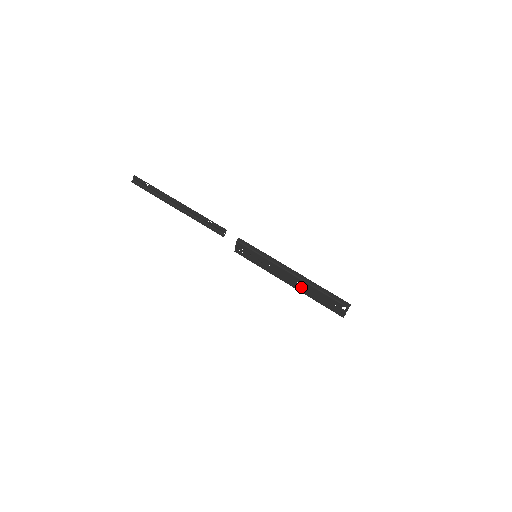
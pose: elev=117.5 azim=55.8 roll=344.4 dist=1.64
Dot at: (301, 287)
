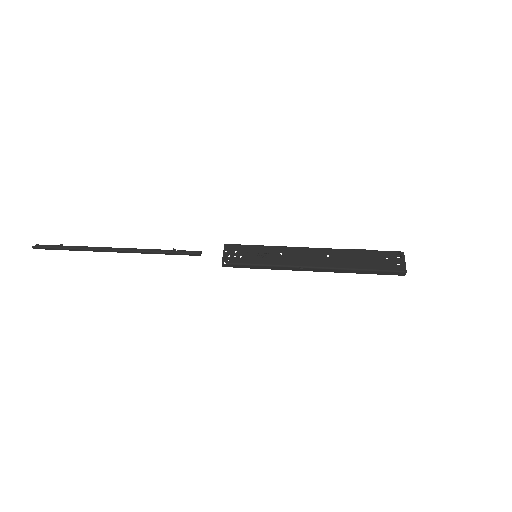
Dot at: (334, 260)
